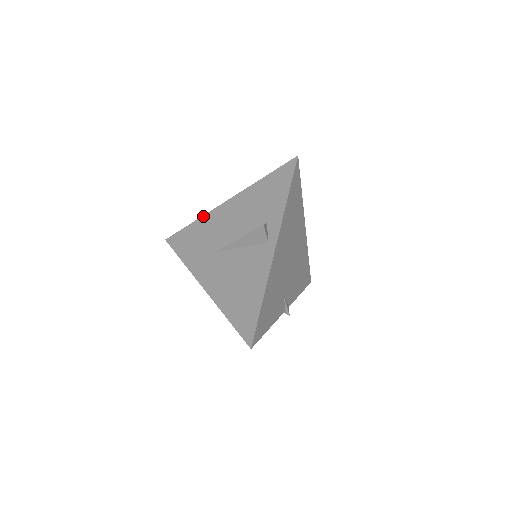
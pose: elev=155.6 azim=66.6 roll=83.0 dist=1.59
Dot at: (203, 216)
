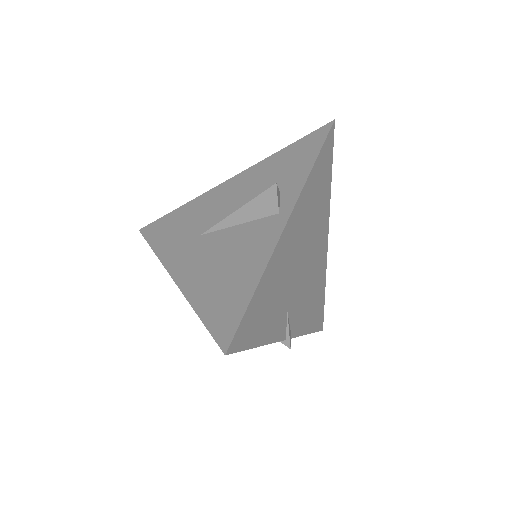
Dot at: (195, 198)
